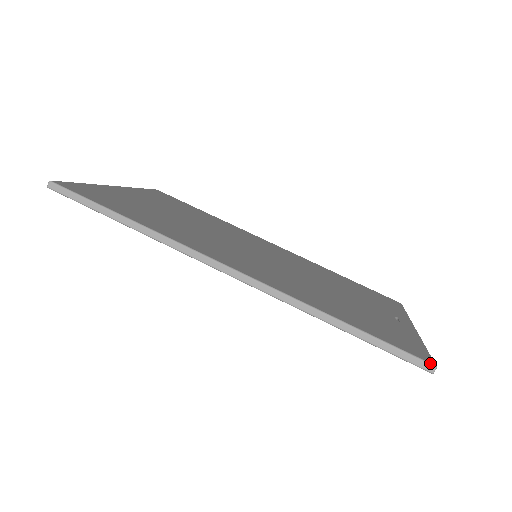
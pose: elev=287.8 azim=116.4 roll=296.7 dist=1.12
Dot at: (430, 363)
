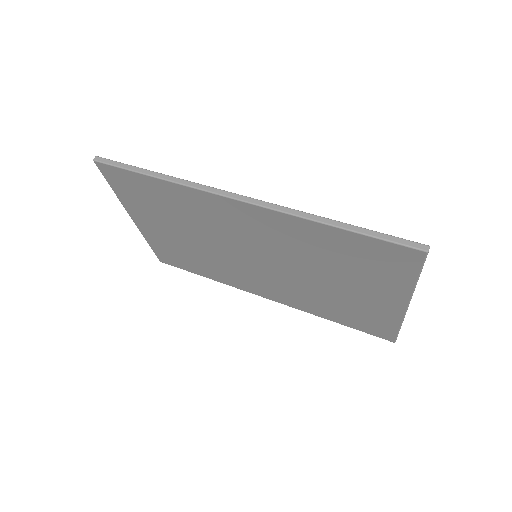
Dot at: (423, 244)
